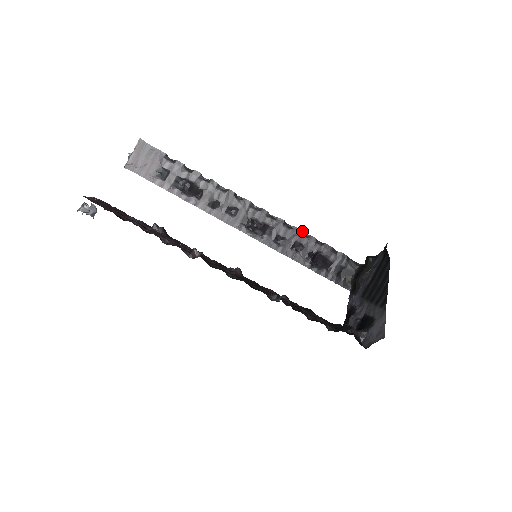
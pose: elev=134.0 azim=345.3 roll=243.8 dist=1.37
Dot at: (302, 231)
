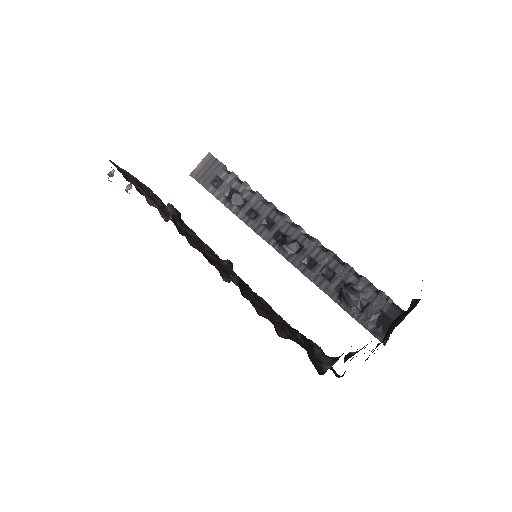
Dot at: occluded
